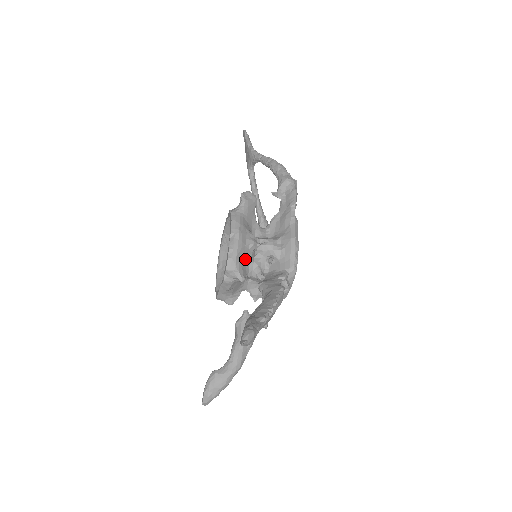
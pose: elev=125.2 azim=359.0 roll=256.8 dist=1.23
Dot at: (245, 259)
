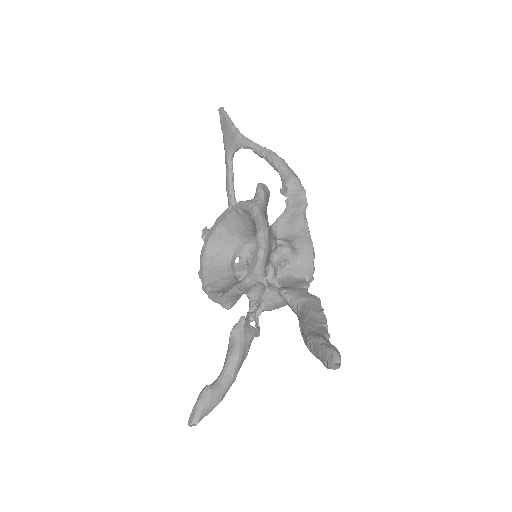
Dot at: (267, 261)
